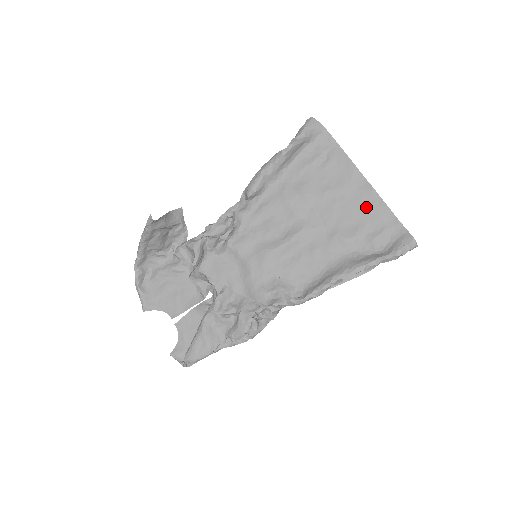
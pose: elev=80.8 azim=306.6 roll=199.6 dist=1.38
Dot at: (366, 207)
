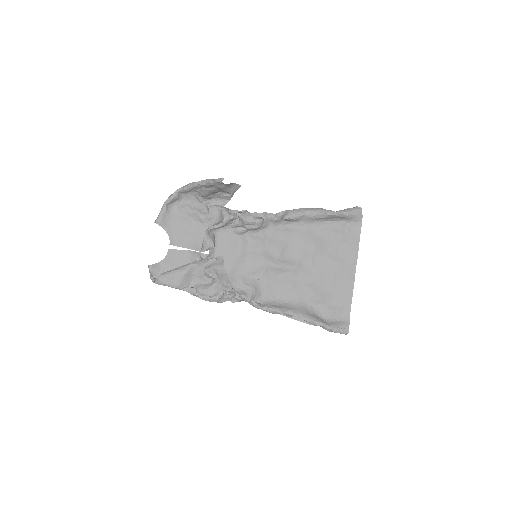
Dot at: (341, 288)
